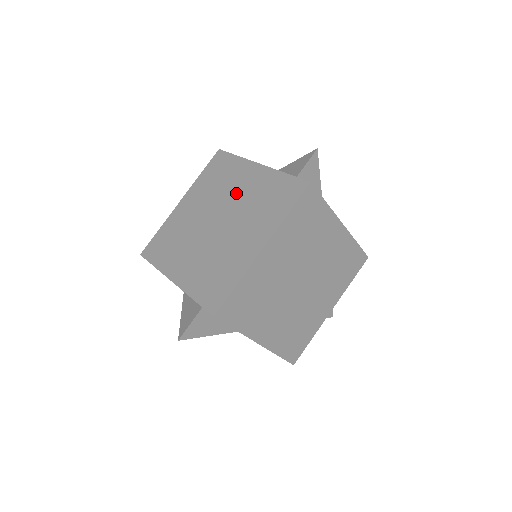
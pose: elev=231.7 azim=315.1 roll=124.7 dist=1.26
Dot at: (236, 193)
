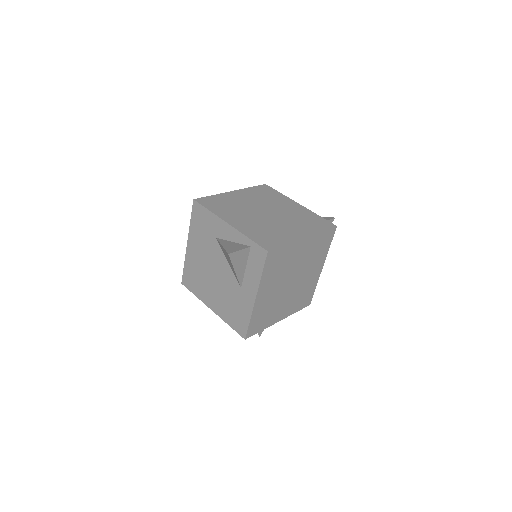
Dot at: (282, 207)
